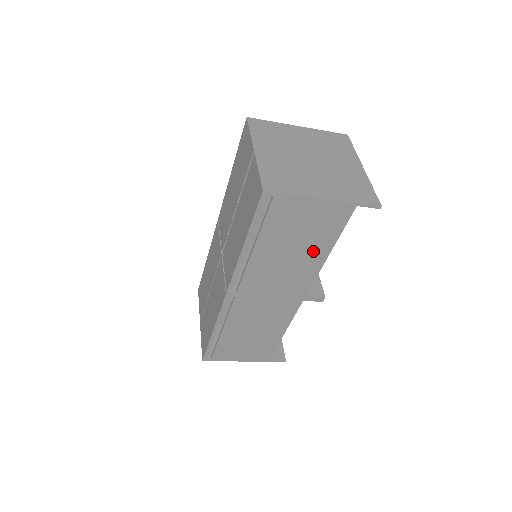
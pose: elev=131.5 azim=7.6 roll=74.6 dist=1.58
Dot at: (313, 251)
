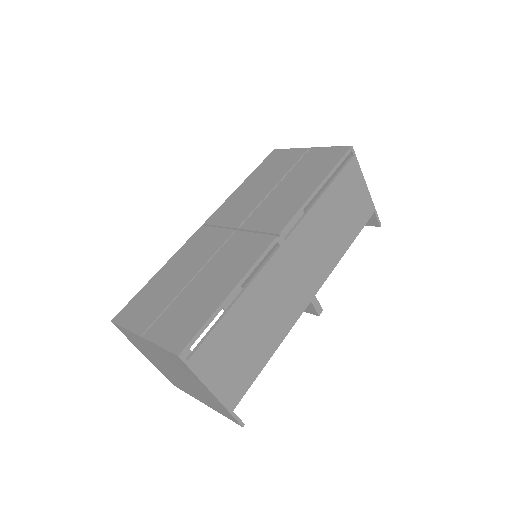
Dot at: (343, 236)
